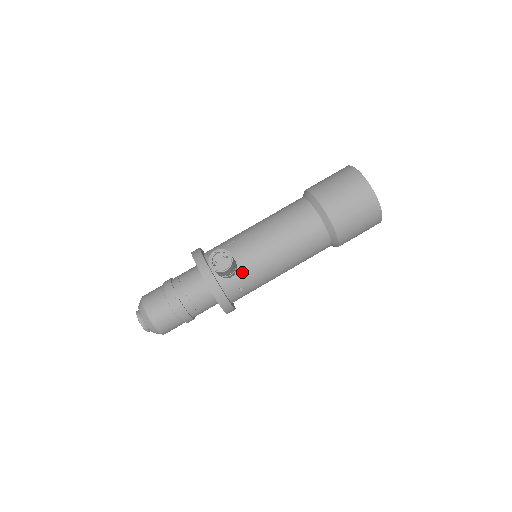
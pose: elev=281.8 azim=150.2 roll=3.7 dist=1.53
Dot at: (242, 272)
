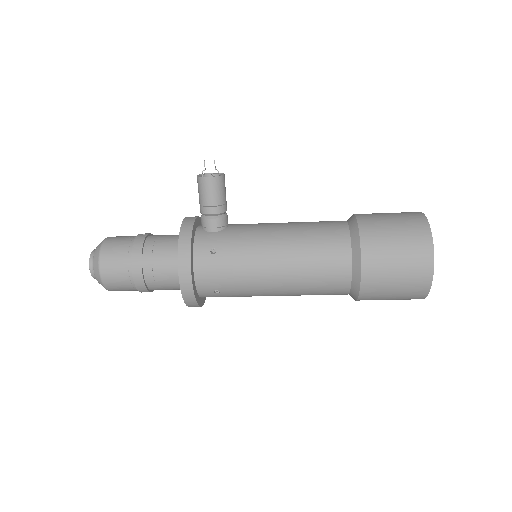
Dot at: (227, 233)
